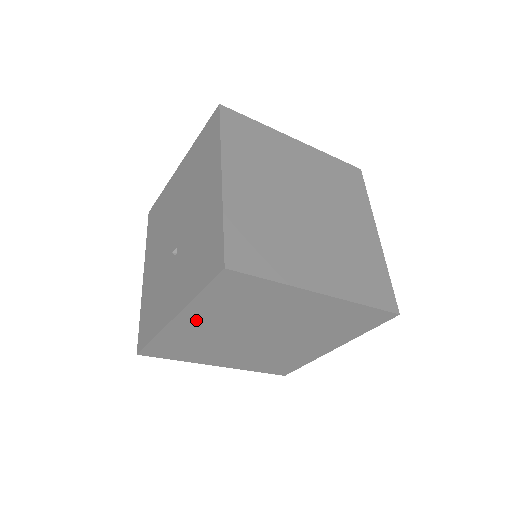
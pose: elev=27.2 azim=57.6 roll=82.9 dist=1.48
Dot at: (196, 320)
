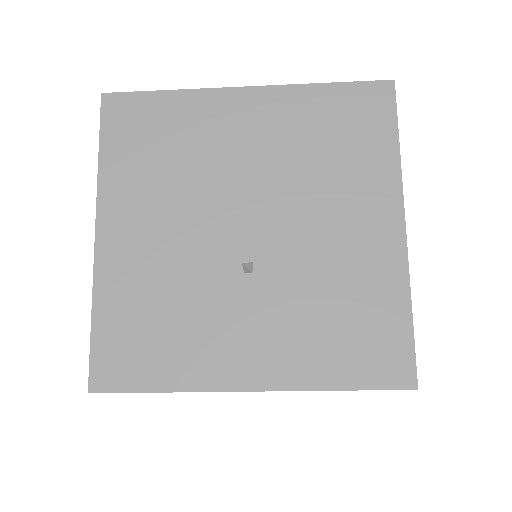
Dot at: occluded
